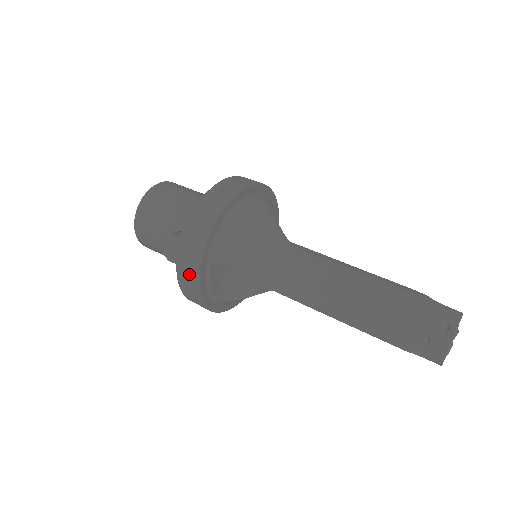
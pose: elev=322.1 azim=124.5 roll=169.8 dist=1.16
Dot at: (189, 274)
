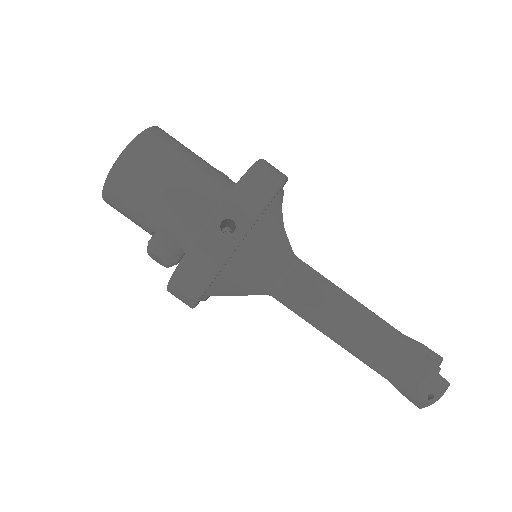
Dot at: (183, 301)
